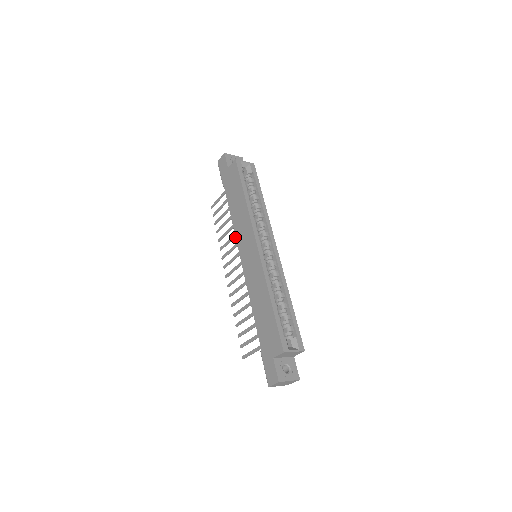
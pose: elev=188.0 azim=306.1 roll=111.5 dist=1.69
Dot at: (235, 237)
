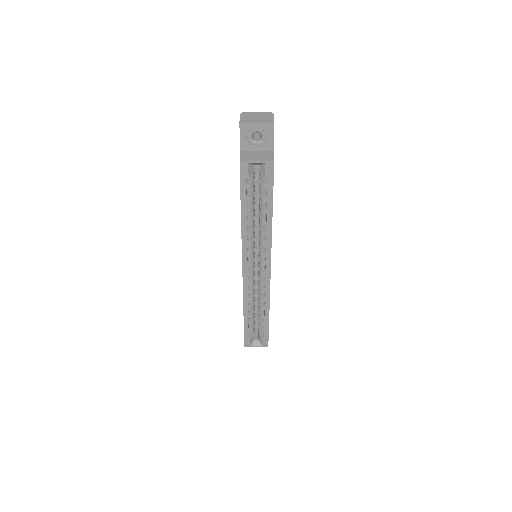
Dot at: occluded
